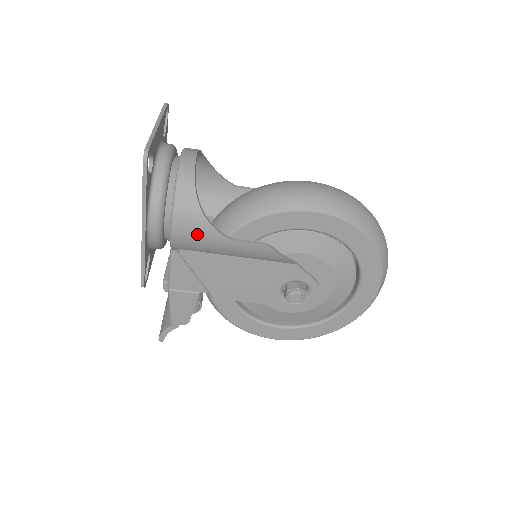
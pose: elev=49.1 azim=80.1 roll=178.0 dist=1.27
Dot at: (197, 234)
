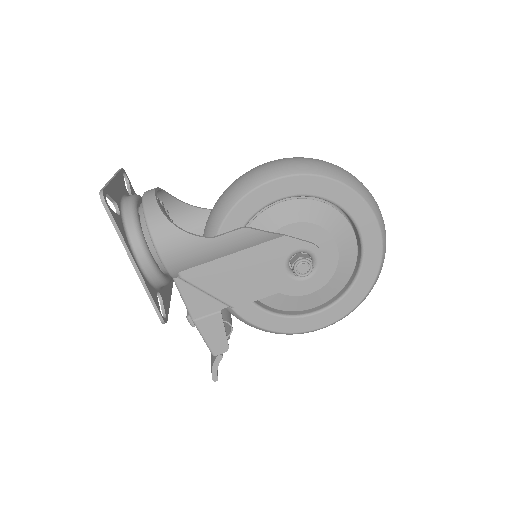
Dot at: (181, 248)
